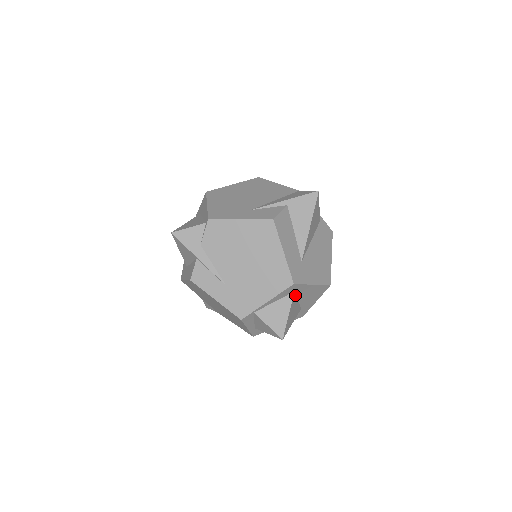
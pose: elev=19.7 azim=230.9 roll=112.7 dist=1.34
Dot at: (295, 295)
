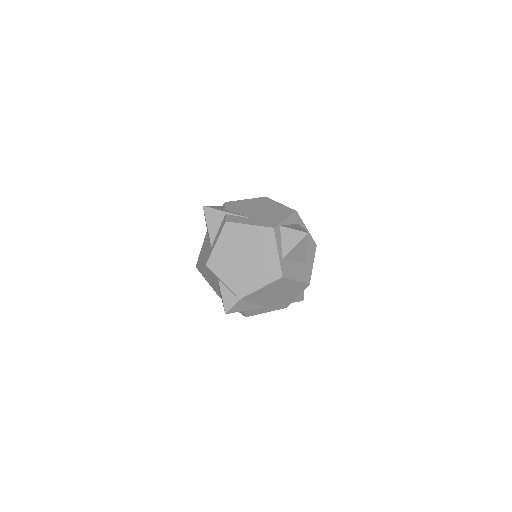
Dot at: occluded
